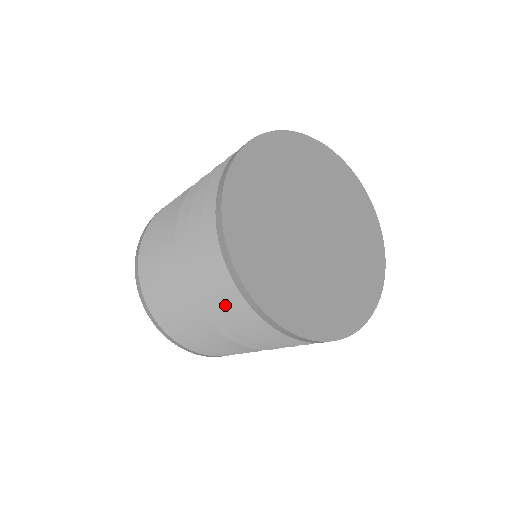
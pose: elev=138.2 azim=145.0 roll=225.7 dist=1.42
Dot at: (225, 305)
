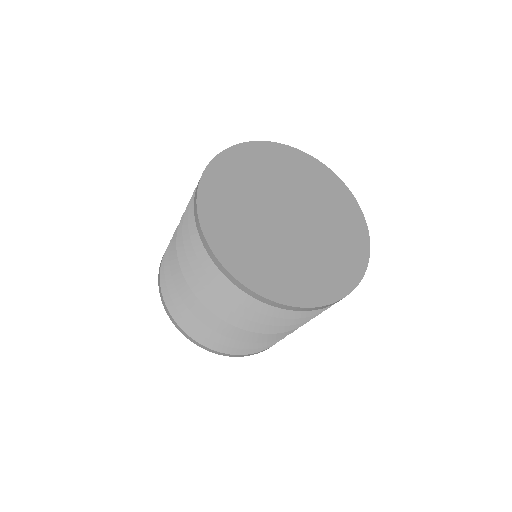
Dot at: (196, 256)
